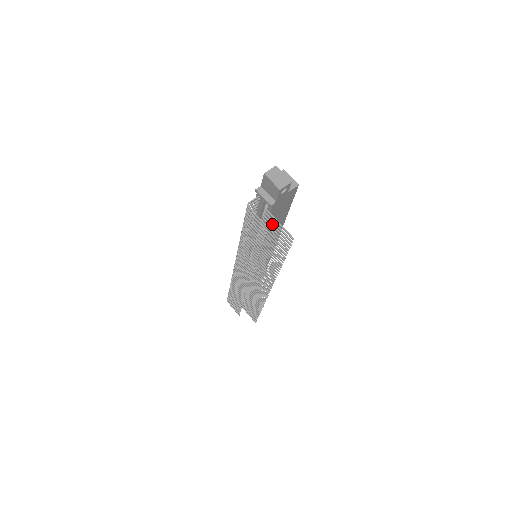
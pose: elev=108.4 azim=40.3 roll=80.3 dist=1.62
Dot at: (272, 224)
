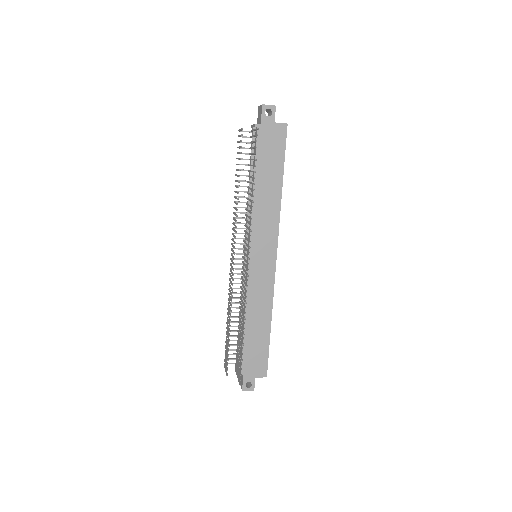
Dot at: (252, 141)
